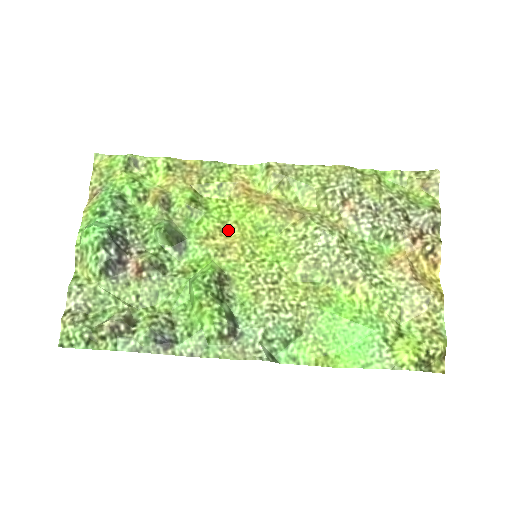
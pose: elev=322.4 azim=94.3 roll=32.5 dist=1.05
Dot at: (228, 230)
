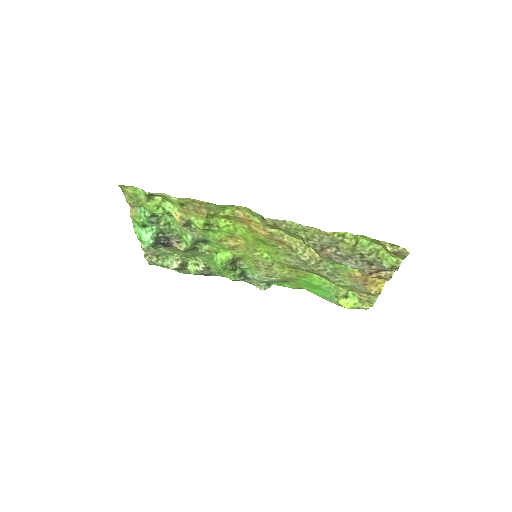
Dot at: (236, 238)
